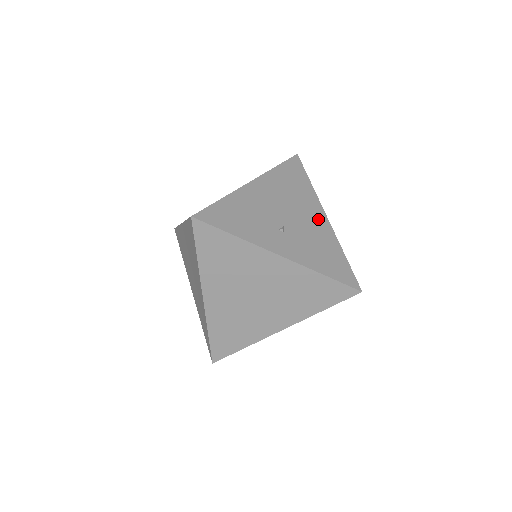
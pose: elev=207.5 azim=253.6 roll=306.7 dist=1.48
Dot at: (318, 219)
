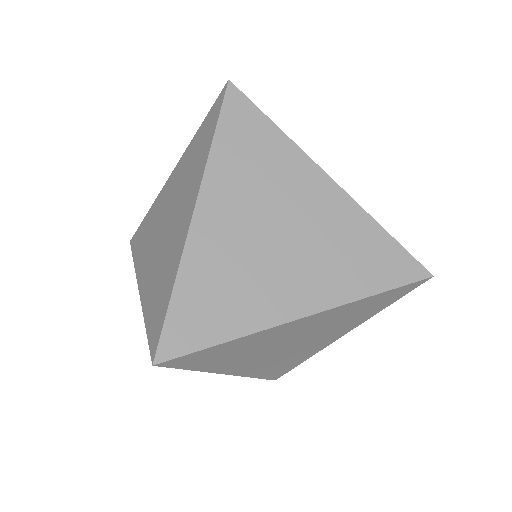
Dot at: occluded
